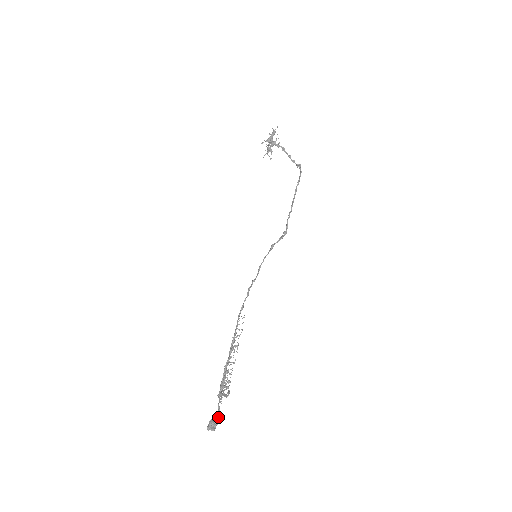
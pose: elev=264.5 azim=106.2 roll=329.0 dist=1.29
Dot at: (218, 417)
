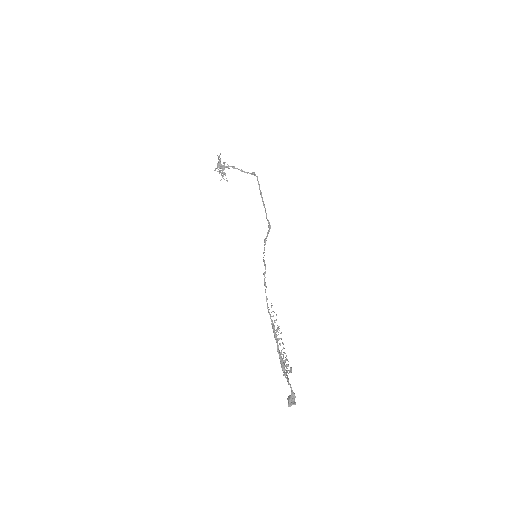
Dot at: (293, 392)
